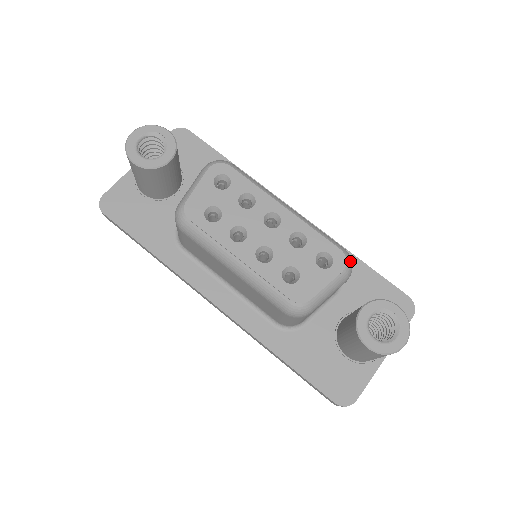
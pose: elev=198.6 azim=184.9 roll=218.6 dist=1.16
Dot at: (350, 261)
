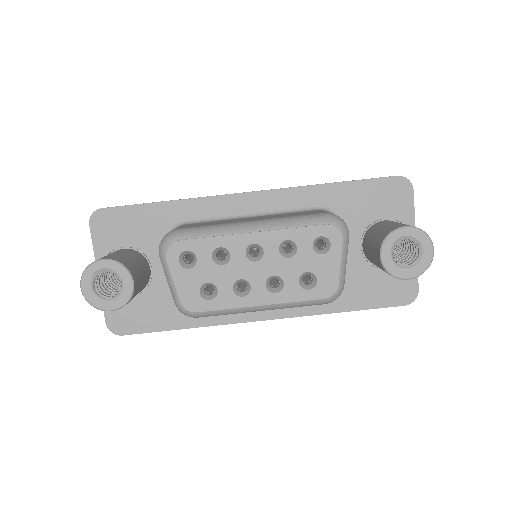
Dot at: (340, 224)
